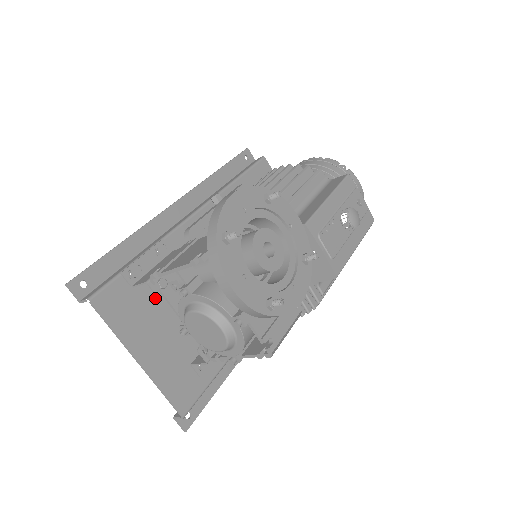
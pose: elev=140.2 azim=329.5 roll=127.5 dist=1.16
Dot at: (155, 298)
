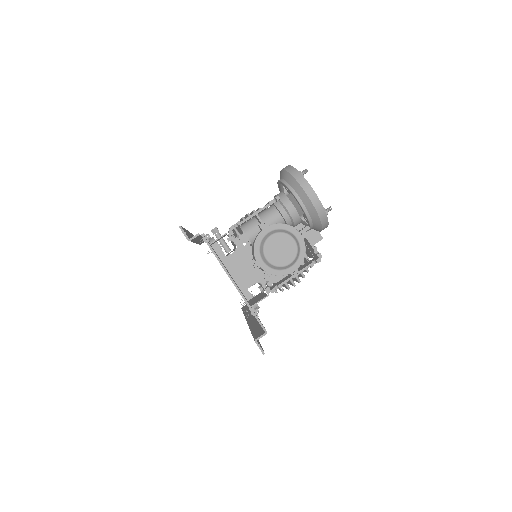
Dot at: occluded
